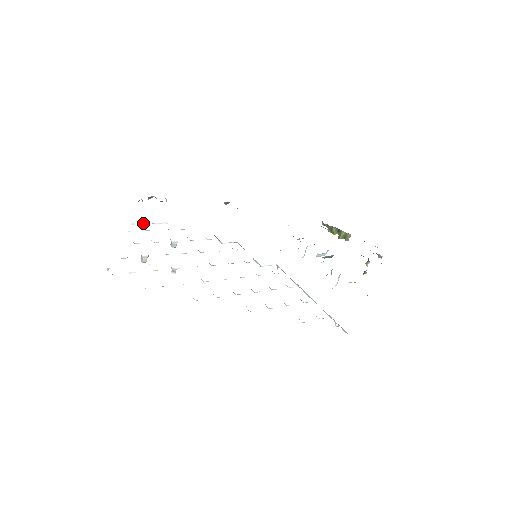
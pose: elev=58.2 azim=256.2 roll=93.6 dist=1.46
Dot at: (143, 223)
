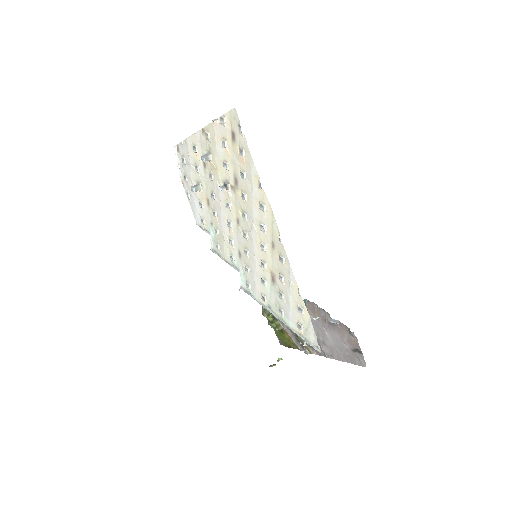
Dot at: (177, 156)
